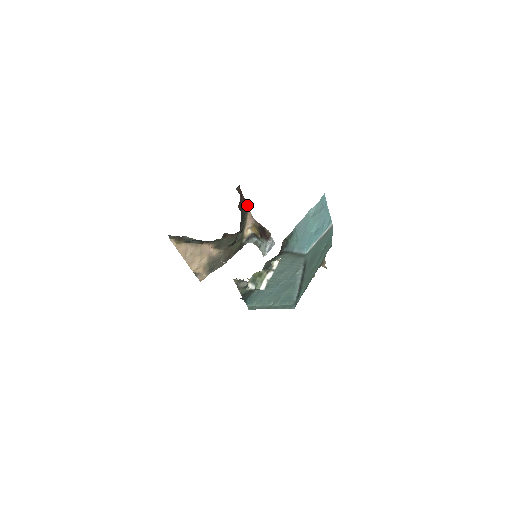
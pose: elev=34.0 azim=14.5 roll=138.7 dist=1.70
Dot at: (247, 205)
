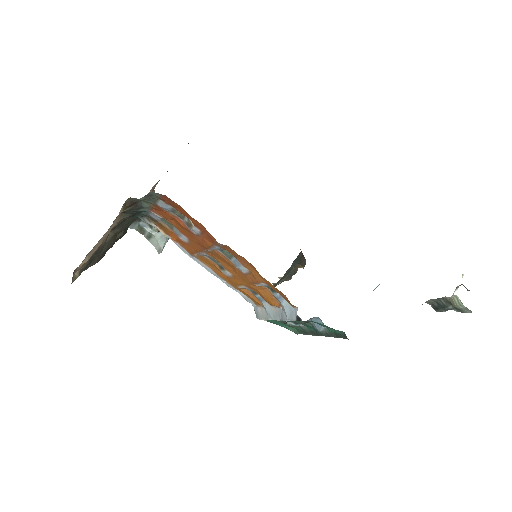
Dot at: occluded
